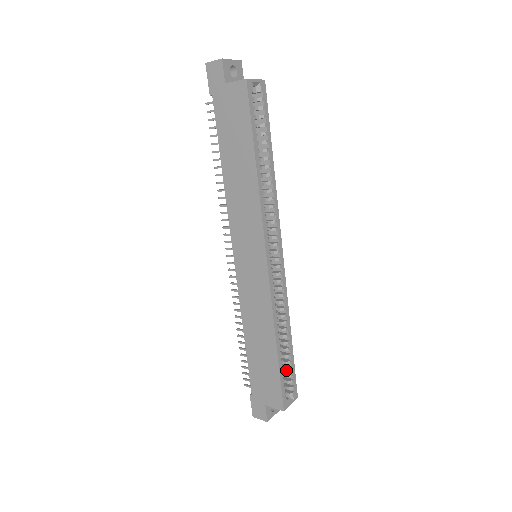
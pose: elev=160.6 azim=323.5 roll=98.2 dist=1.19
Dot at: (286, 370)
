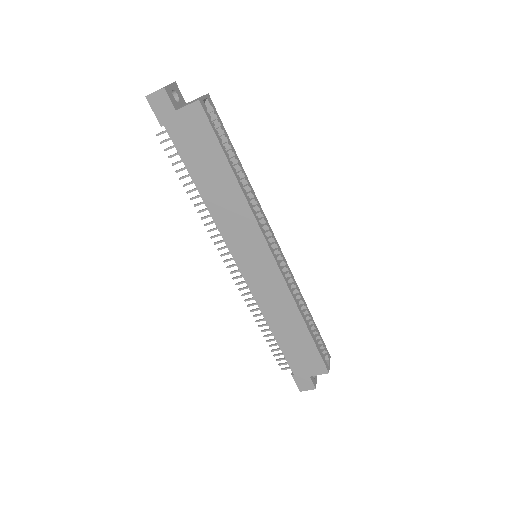
Dot at: (316, 339)
